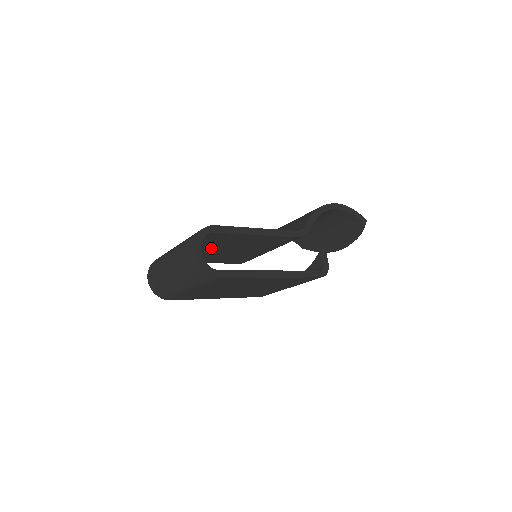
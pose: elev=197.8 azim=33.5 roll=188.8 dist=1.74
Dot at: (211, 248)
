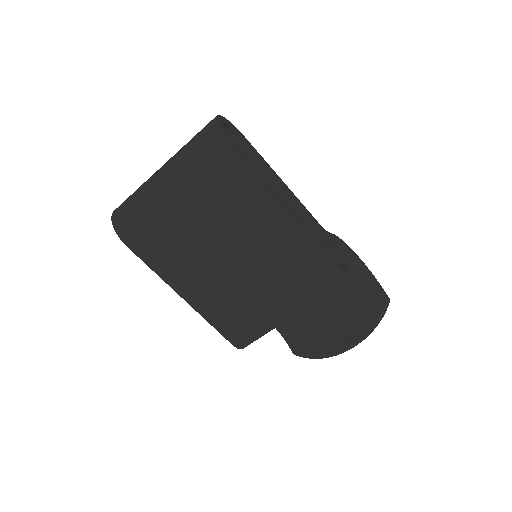
Dot at: occluded
